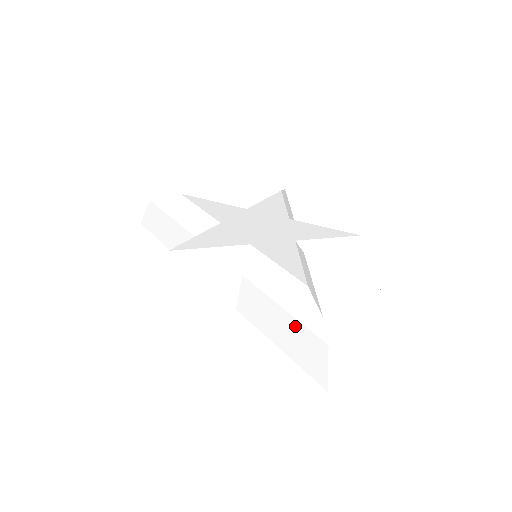
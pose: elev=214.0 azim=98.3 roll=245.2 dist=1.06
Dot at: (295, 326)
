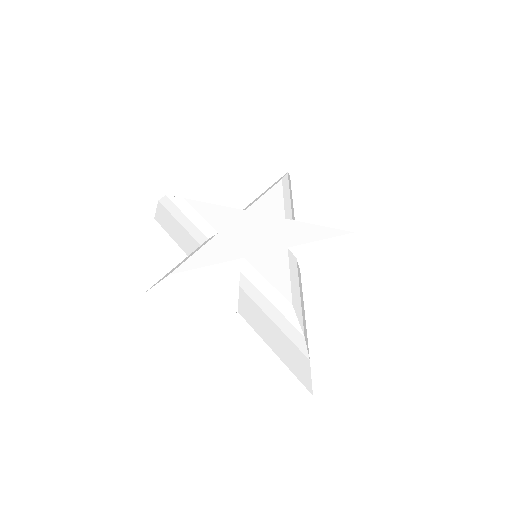
Dot at: (284, 338)
